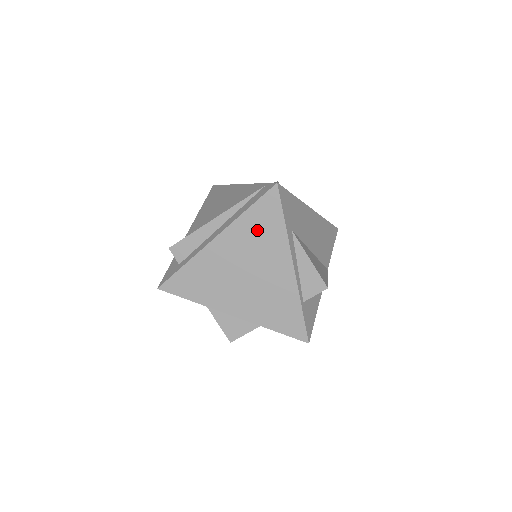
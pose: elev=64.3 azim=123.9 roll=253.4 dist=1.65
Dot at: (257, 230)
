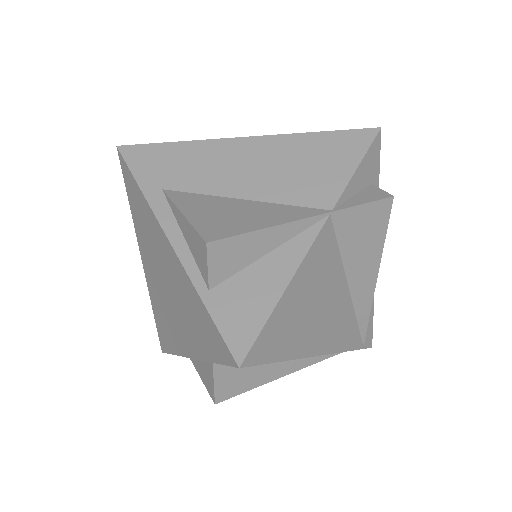
Dot at: (141, 220)
